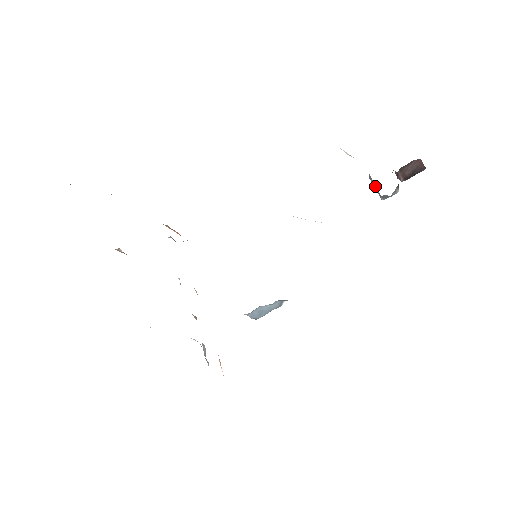
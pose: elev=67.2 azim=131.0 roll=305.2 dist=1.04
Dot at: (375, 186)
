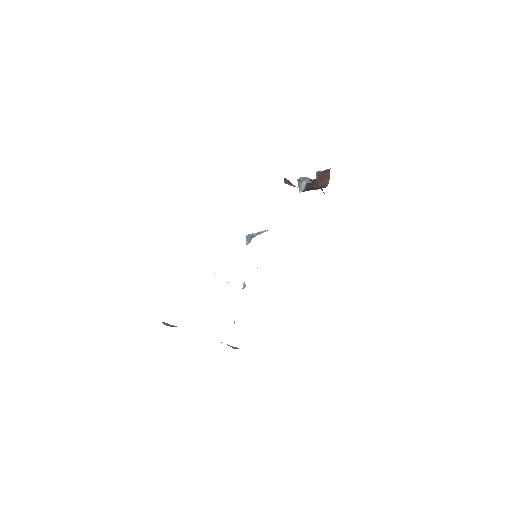
Dot at: occluded
